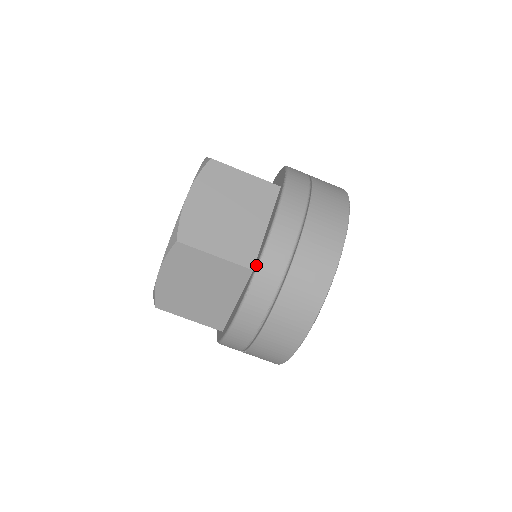
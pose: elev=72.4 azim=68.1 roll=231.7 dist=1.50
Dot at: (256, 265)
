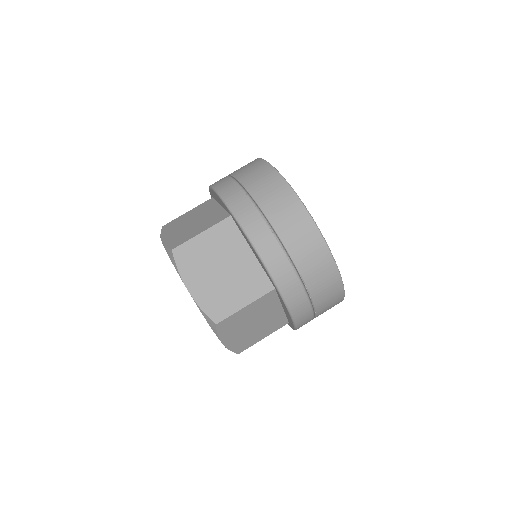
Dot at: occluded
